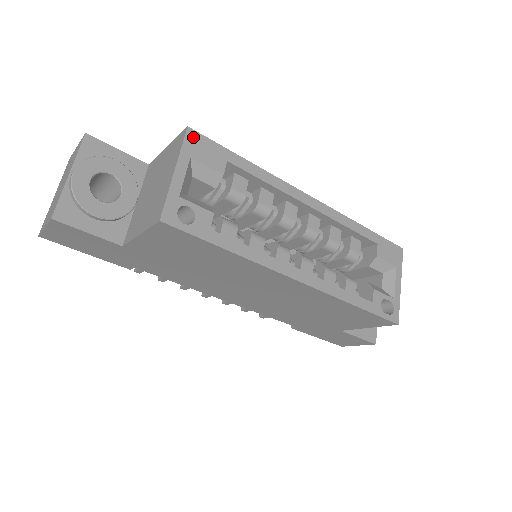
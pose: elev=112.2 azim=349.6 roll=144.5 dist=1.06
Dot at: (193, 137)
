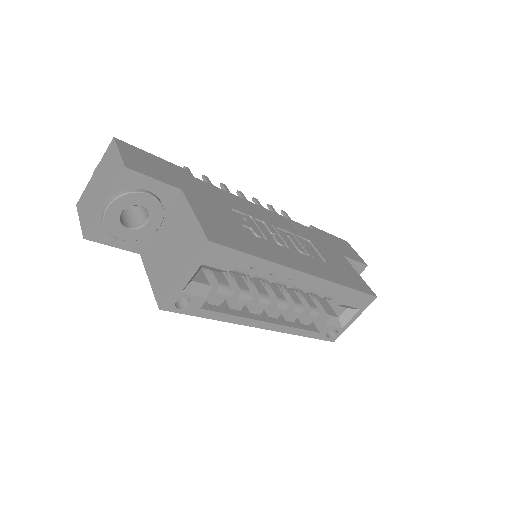
Dot at: (211, 248)
